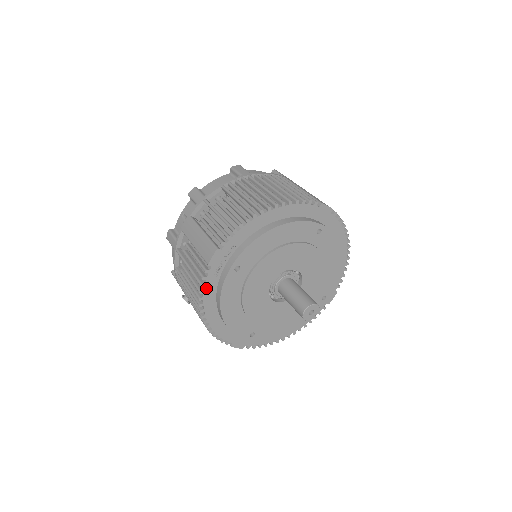
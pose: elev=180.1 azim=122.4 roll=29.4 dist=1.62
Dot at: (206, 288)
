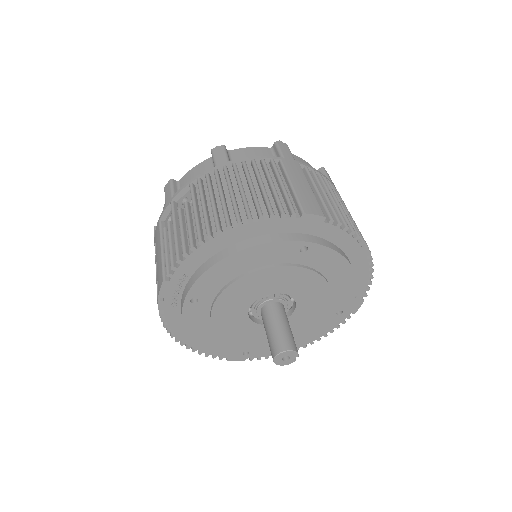
Dot at: (167, 316)
